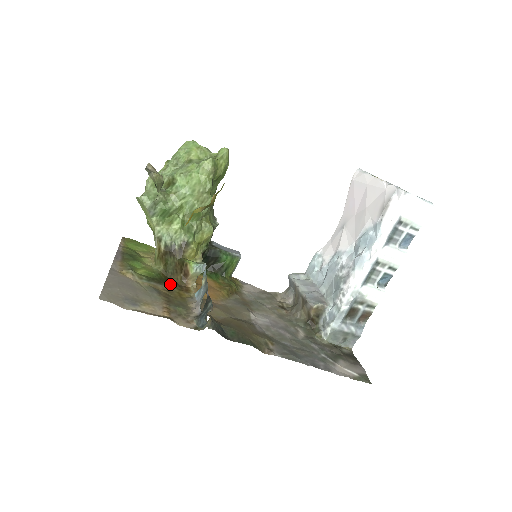
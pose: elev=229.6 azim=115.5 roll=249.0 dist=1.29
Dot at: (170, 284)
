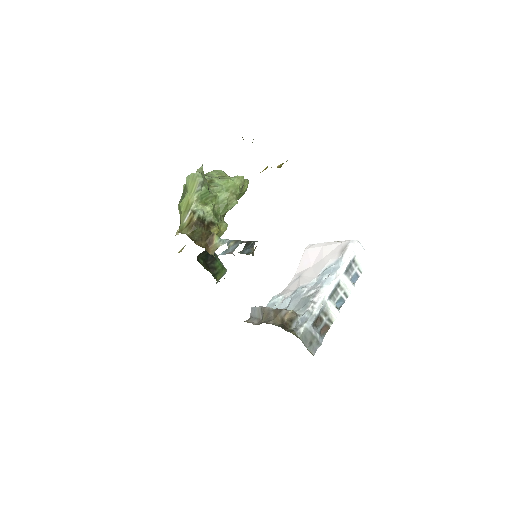
Dot at: occluded
